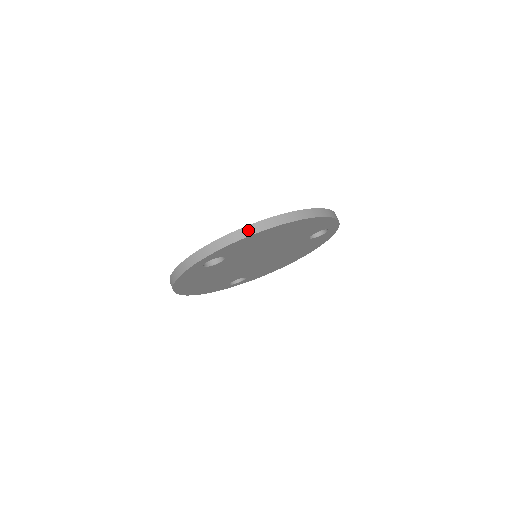
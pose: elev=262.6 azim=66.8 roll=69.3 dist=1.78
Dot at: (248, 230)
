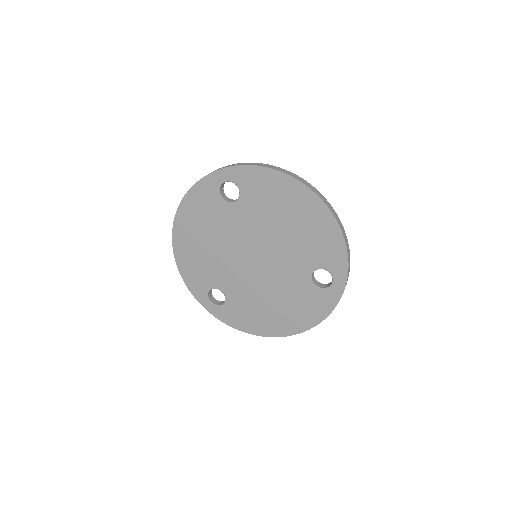
Dot at: (278, 168)
